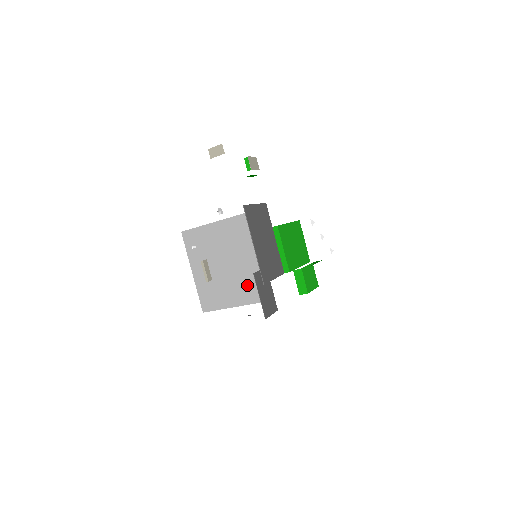
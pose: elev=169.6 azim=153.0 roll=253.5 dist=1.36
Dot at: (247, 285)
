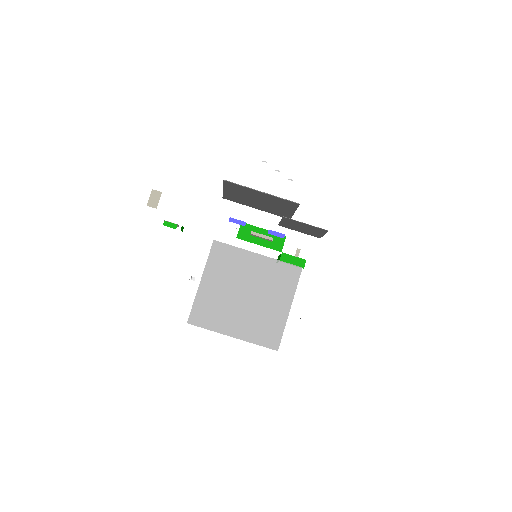
Dot at: (277, 282)
